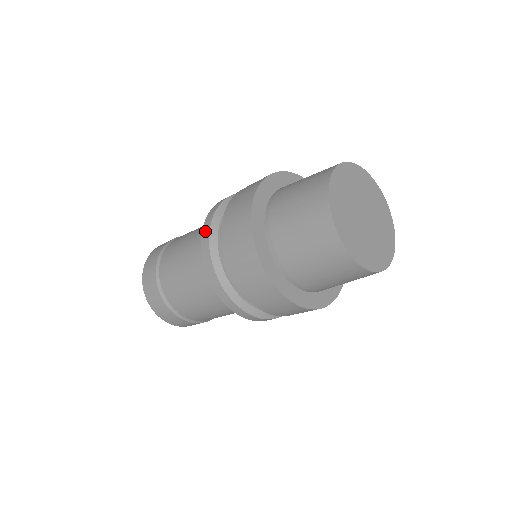
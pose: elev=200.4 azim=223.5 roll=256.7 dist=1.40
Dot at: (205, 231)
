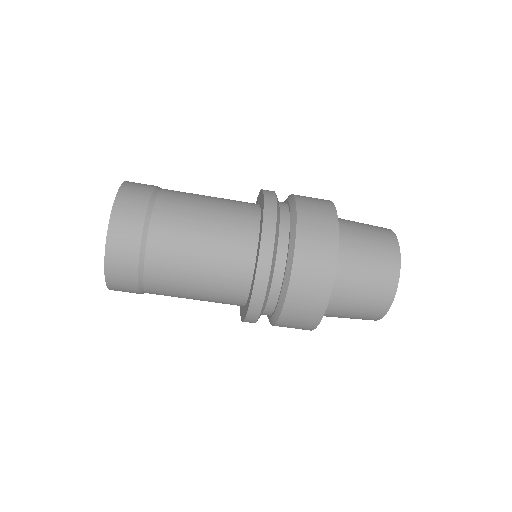
Dot at: (270, 203)
